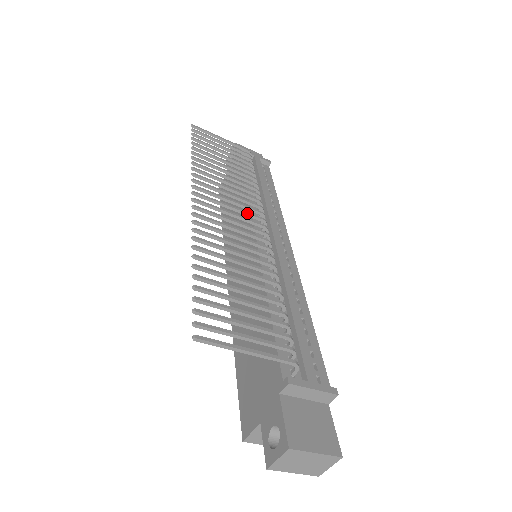
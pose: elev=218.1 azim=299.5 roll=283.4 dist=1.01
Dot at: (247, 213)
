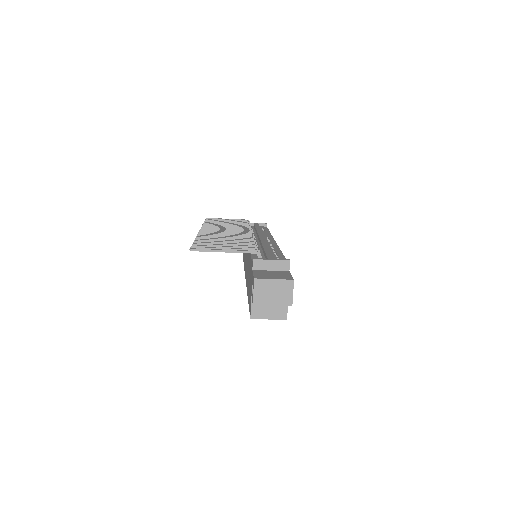
Dot at: (238, 230)
